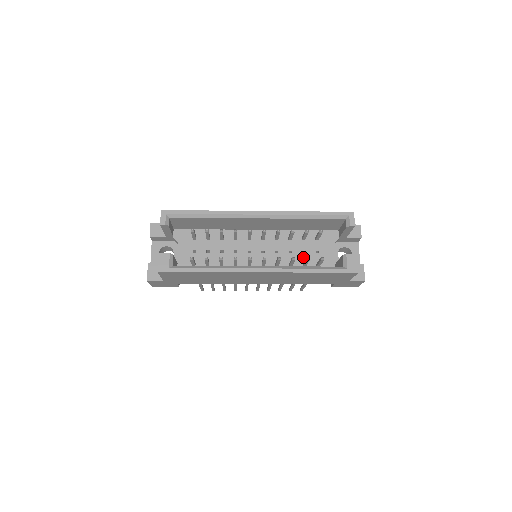
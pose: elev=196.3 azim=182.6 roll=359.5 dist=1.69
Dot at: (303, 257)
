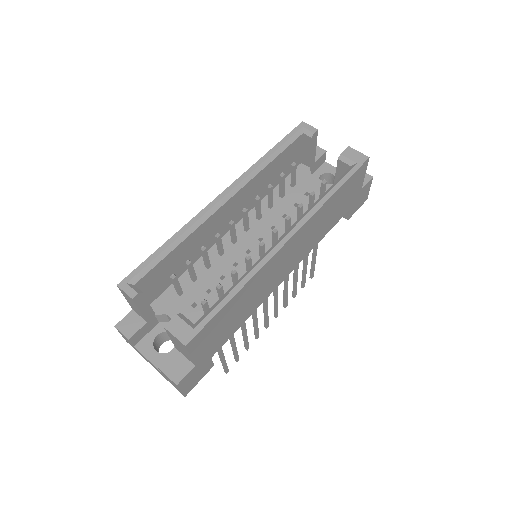
Dot at: occluded
